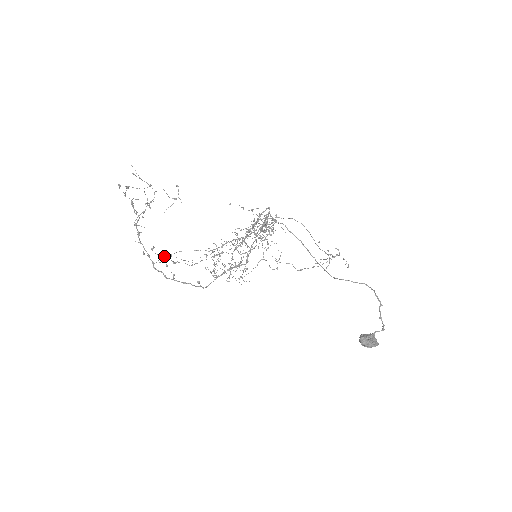
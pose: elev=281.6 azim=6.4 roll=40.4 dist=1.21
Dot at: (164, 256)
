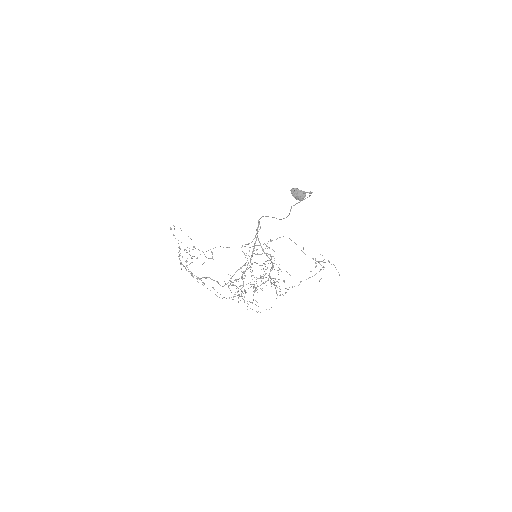
Dot at: (197, 281)
